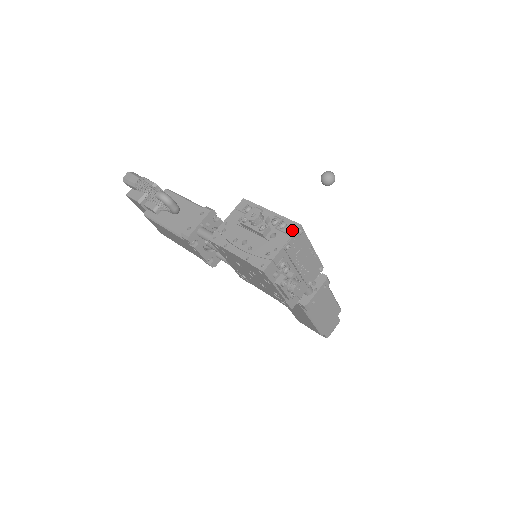
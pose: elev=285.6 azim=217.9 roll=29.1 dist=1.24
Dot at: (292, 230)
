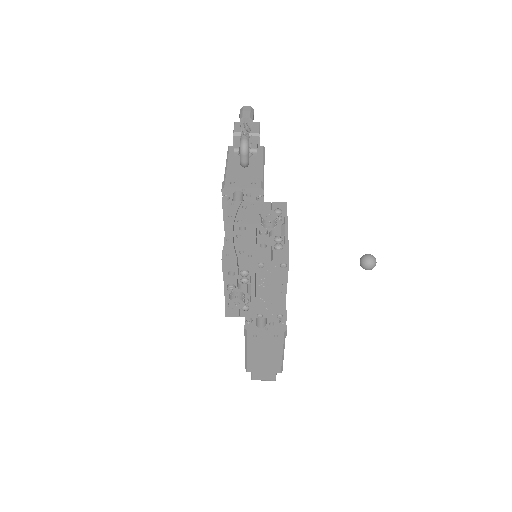
Dot at: (279, 257)
